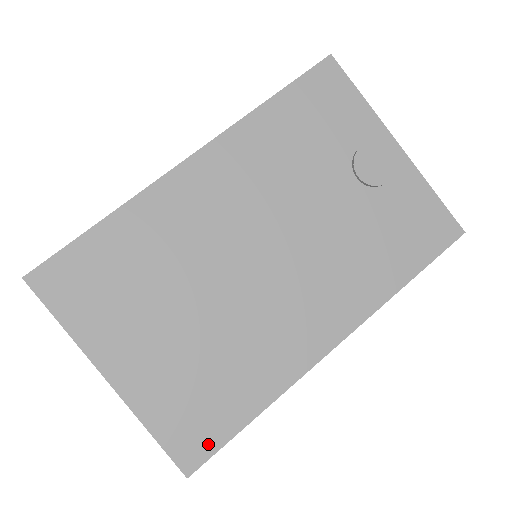
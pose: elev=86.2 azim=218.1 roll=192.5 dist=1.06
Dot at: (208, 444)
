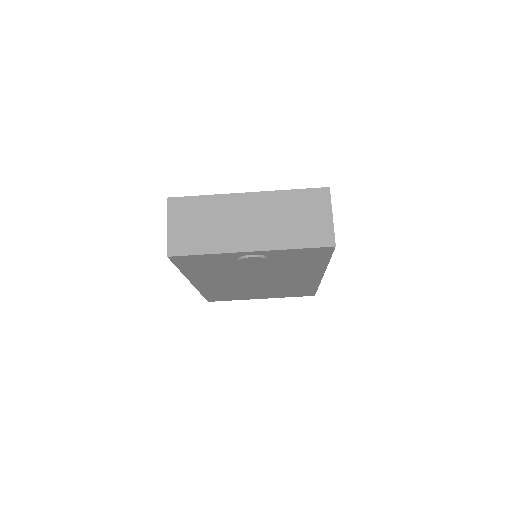
Dot at: (311, 293)
